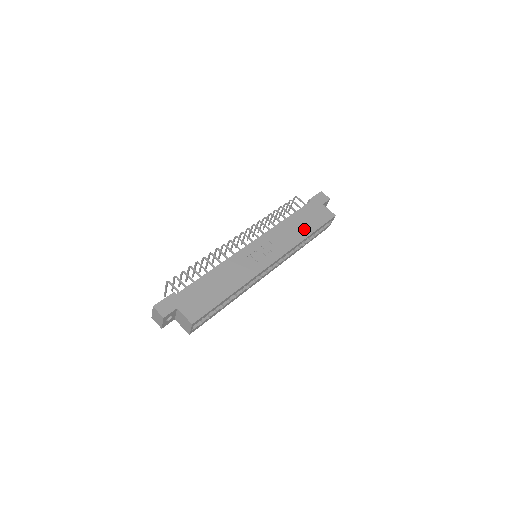
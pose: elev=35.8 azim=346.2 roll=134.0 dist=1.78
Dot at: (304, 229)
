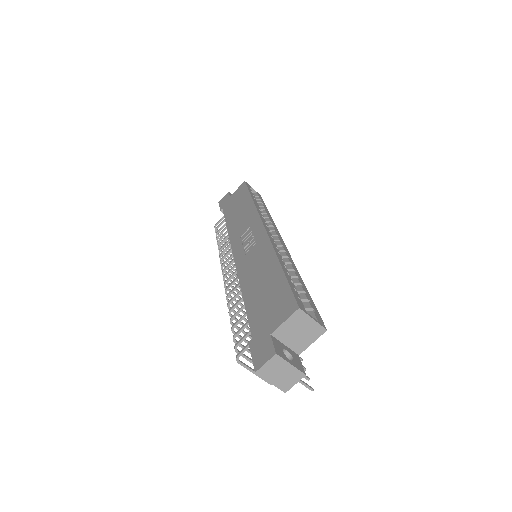
Dot at: (244, 206)
